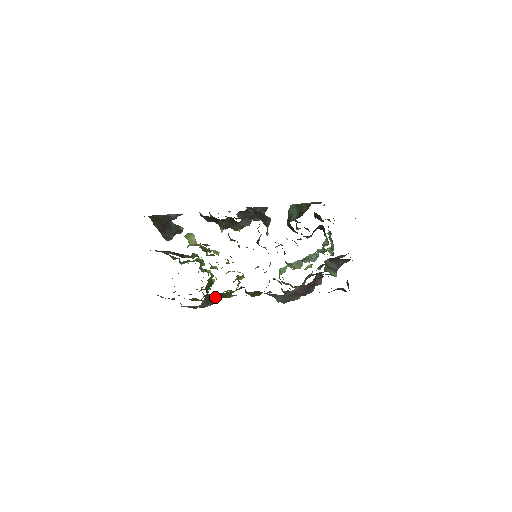
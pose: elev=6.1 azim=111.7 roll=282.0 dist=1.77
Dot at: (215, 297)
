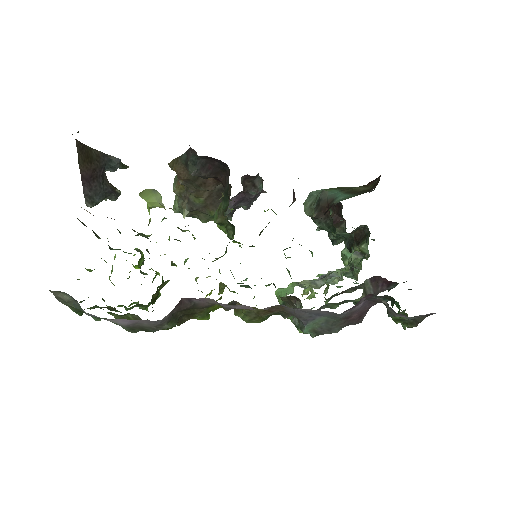
Dot at: (185, 312)
